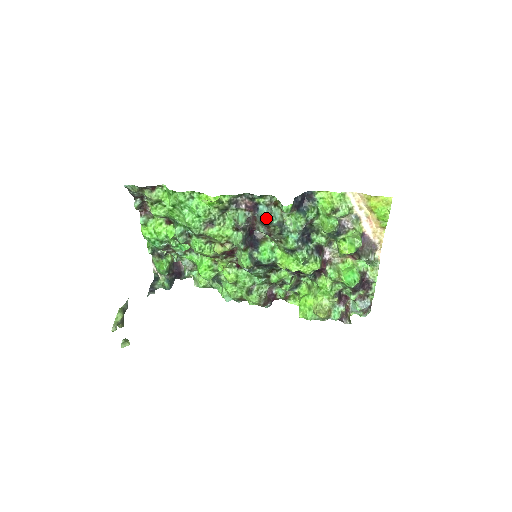
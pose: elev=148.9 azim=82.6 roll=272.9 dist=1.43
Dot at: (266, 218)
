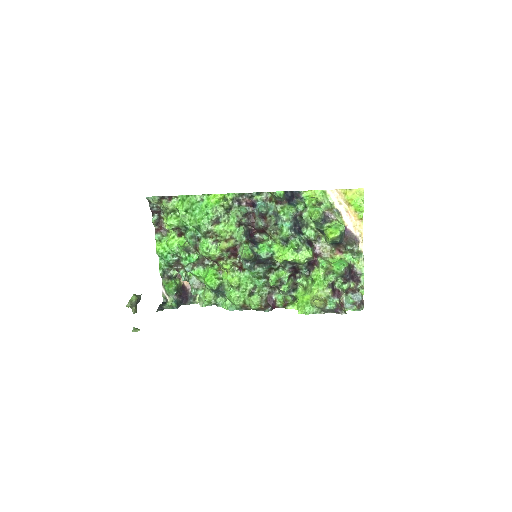
Dot at: (263, 207)
